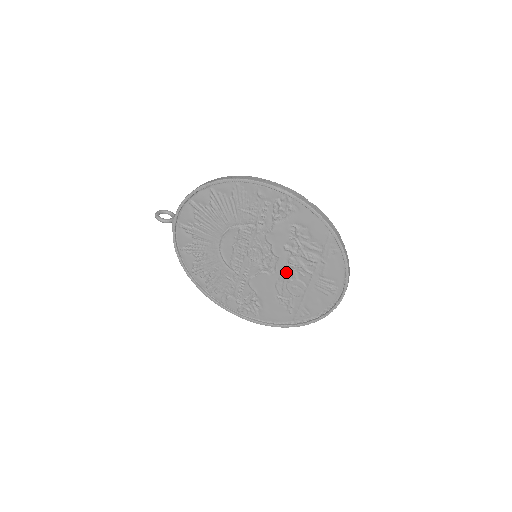
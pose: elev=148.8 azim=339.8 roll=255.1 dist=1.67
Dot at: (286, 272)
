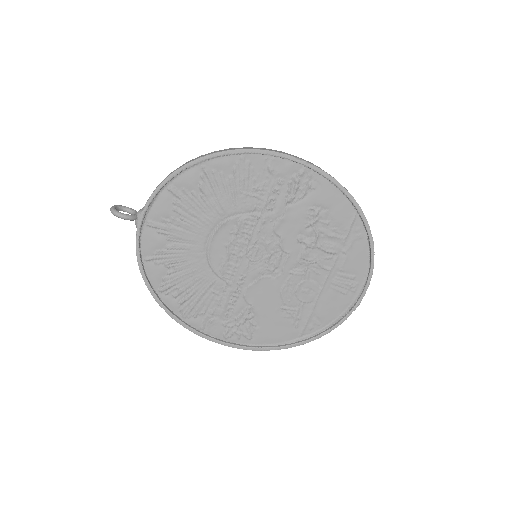
Dot at: (296, 272)
